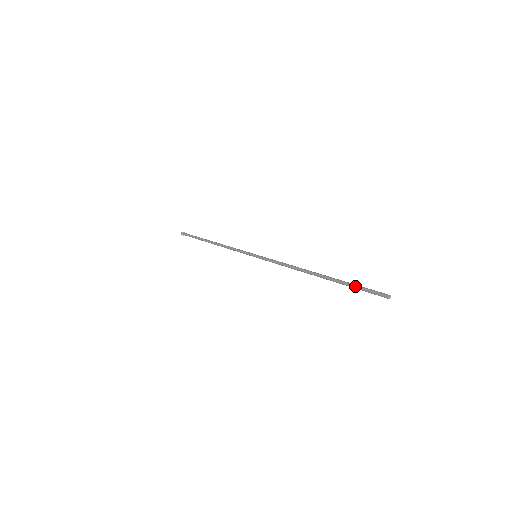
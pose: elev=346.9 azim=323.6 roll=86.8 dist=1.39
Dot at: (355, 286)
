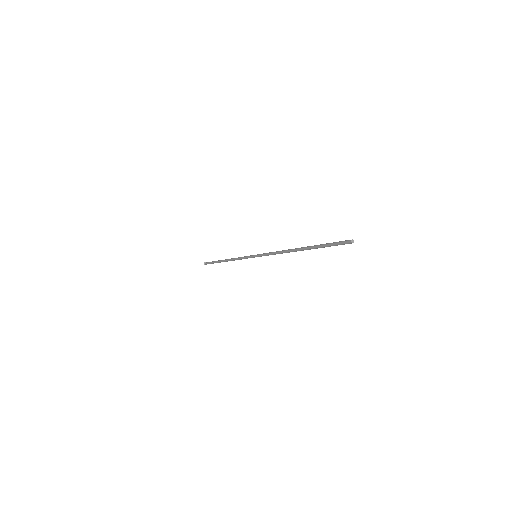
Dot at: (326, 244)
